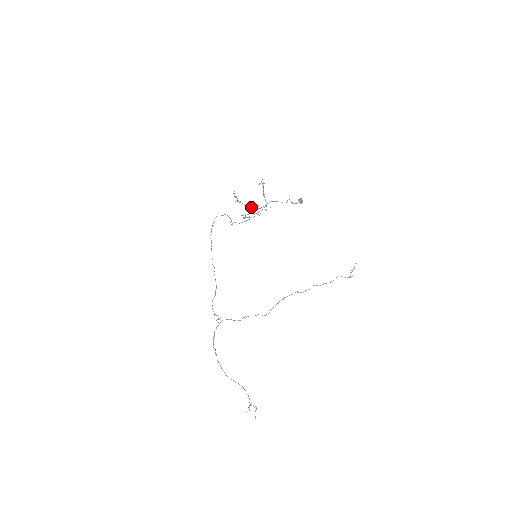
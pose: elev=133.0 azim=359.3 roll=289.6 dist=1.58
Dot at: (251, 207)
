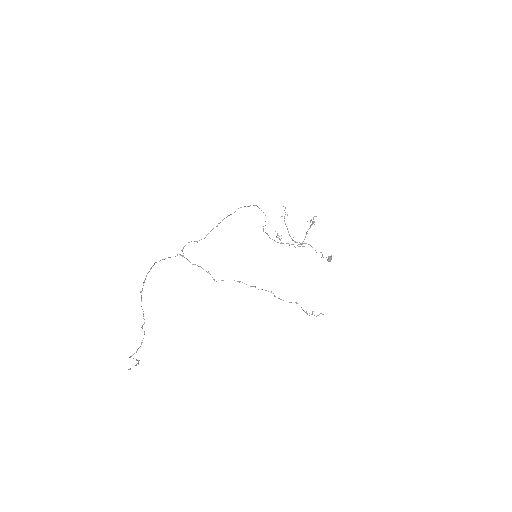
Dot at: occluded
